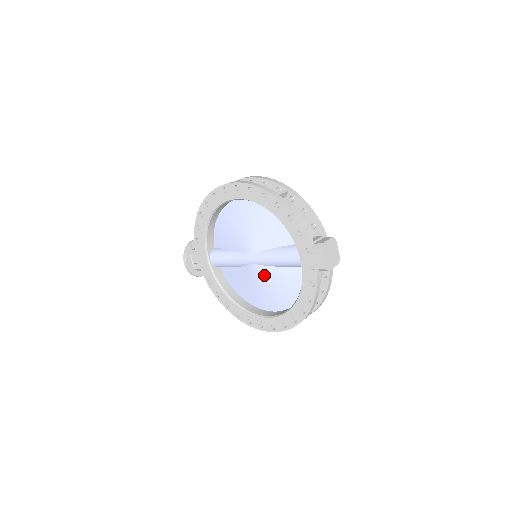
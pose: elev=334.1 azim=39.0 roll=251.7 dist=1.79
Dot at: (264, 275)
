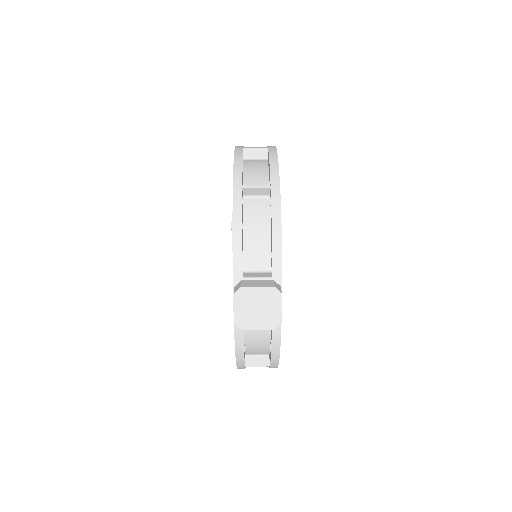
Dot at: occluded
